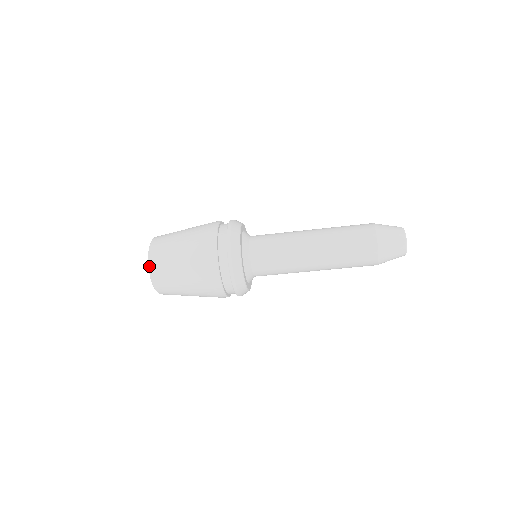
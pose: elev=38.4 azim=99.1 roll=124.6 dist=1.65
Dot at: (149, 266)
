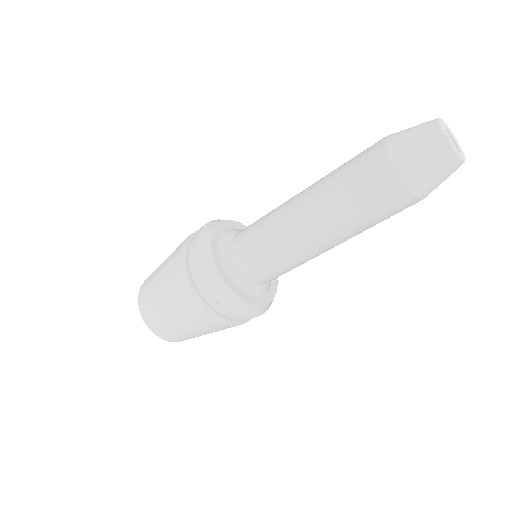
Dot at: occluded
